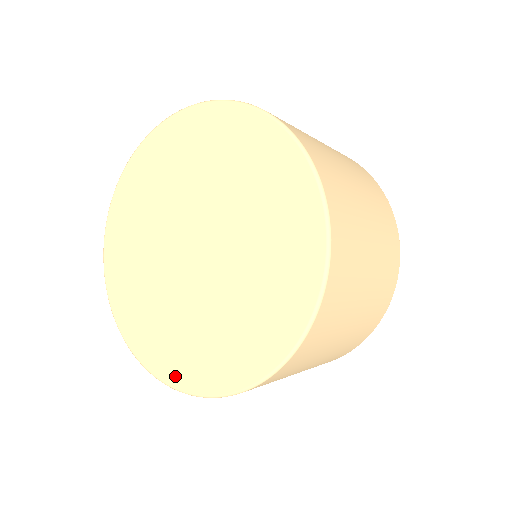
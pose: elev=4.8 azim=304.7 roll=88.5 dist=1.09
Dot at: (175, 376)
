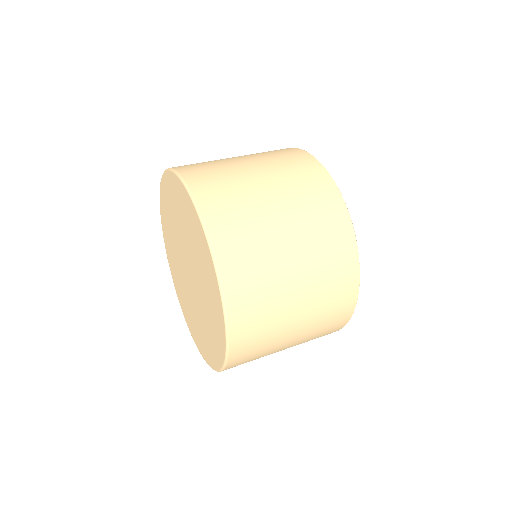
Dot at: (182, 307)
